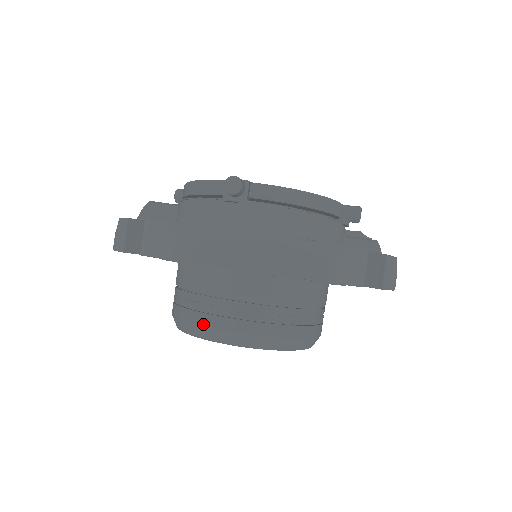
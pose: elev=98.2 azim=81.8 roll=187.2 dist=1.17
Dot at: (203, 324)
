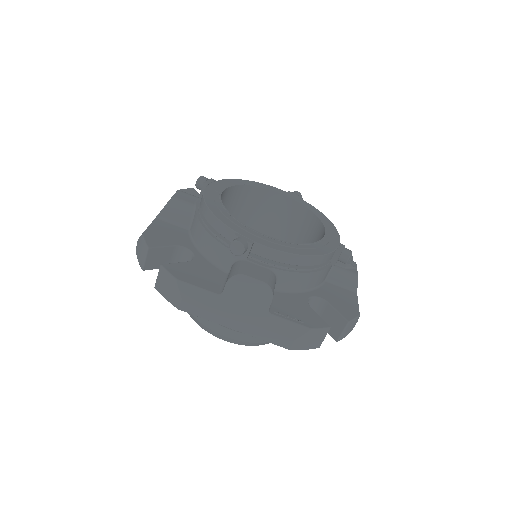
Dot at: (199, 320)
